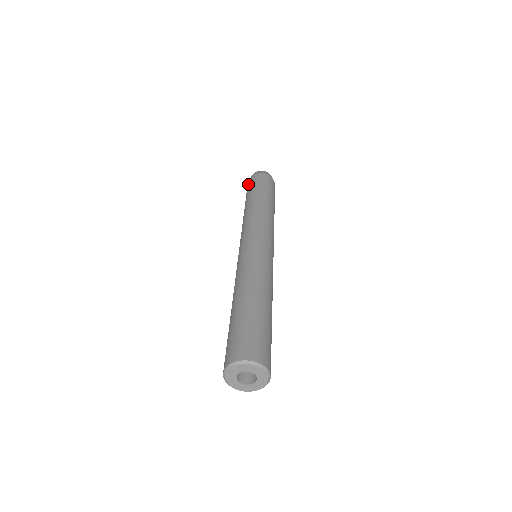
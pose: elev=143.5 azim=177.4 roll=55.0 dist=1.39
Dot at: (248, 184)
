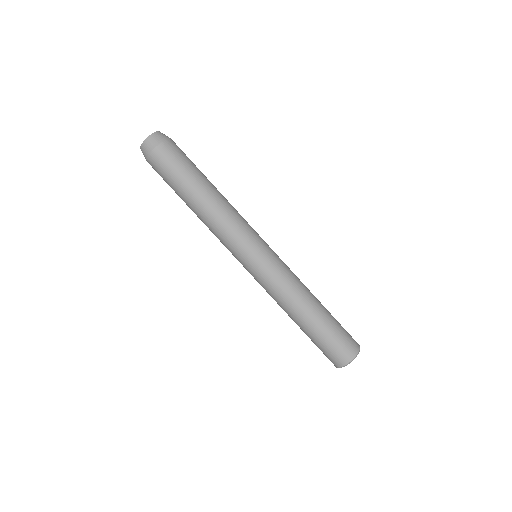
Dot at: (164, 158)
